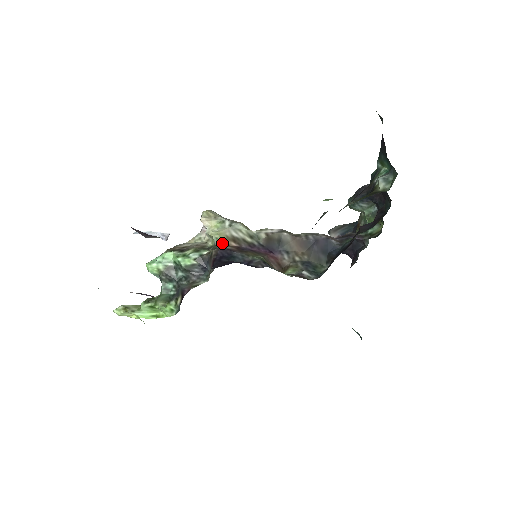
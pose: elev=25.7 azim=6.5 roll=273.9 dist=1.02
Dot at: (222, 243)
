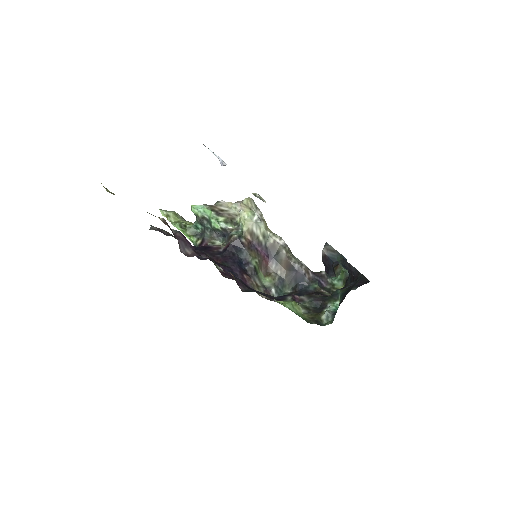
Dot at: (242, 232)
